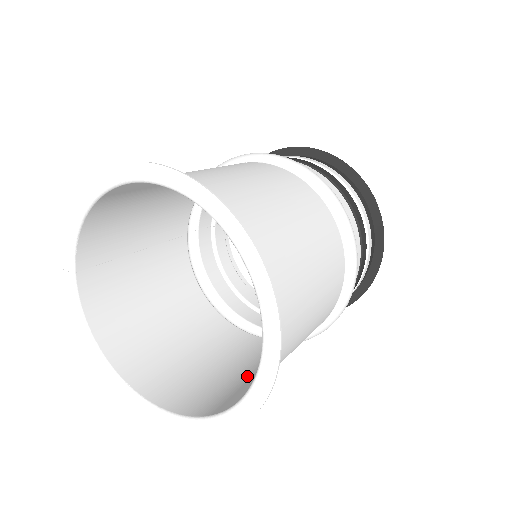
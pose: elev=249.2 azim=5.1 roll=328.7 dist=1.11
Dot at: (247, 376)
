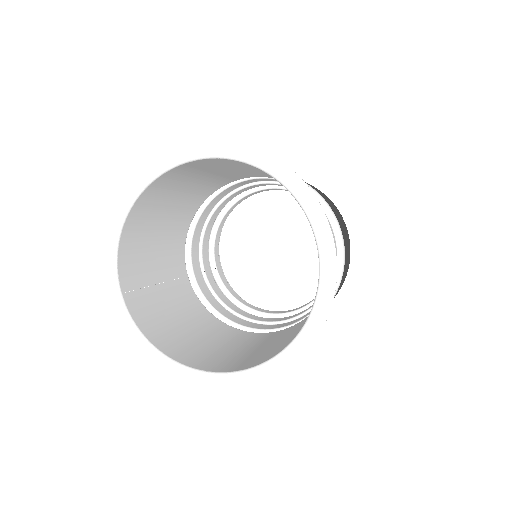
Dot at: occluded
